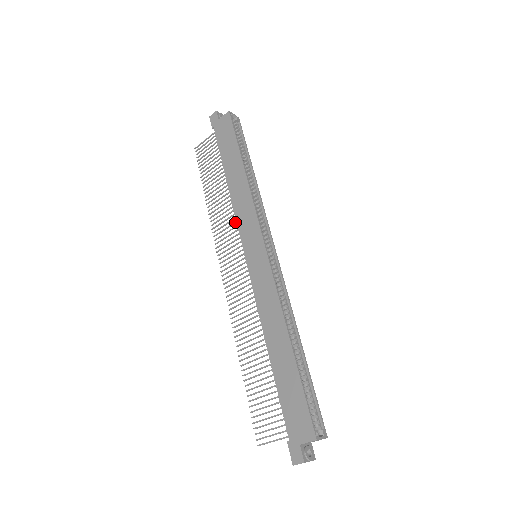
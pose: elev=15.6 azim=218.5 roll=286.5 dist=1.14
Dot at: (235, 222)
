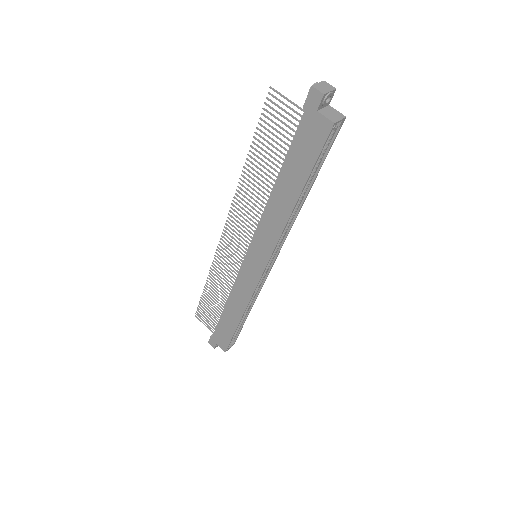
Dot at: (257, 221)
